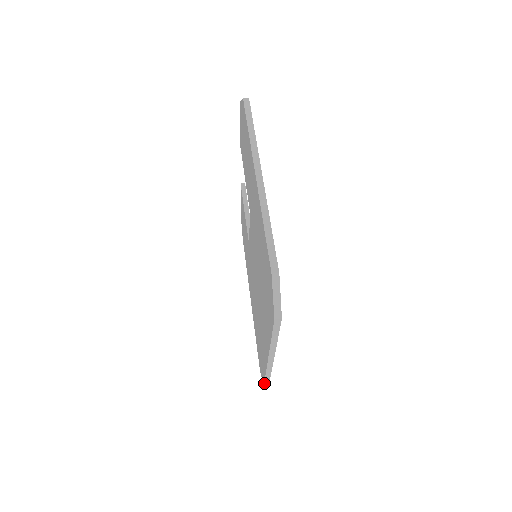
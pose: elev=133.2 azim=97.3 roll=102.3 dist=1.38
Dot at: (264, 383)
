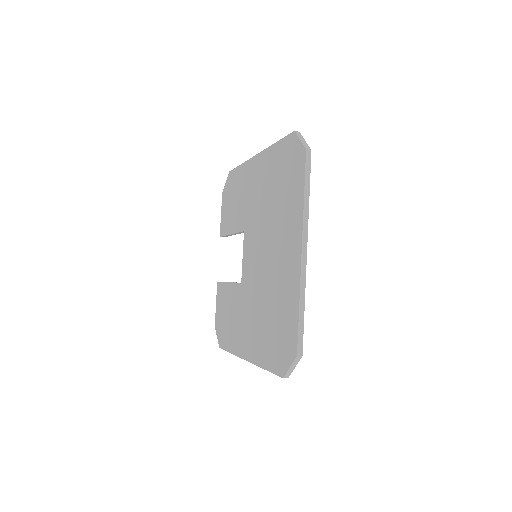
Dot at: (297, 342)
